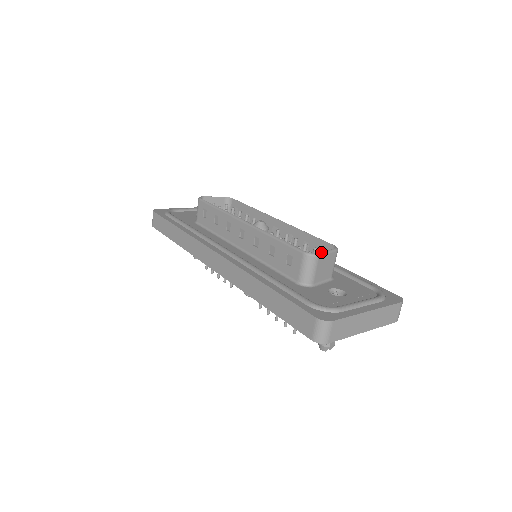
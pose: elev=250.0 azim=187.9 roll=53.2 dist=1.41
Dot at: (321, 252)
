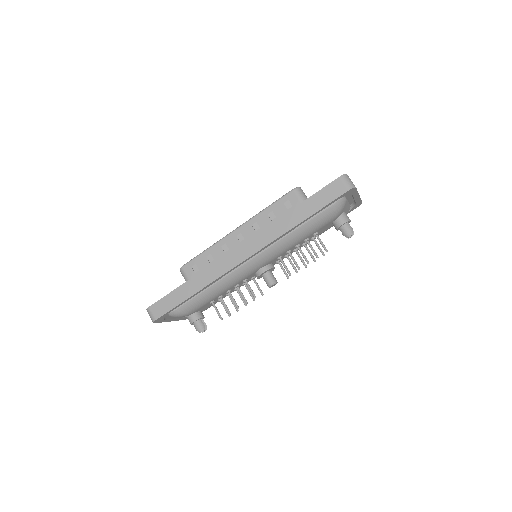
Dot at: occluded
